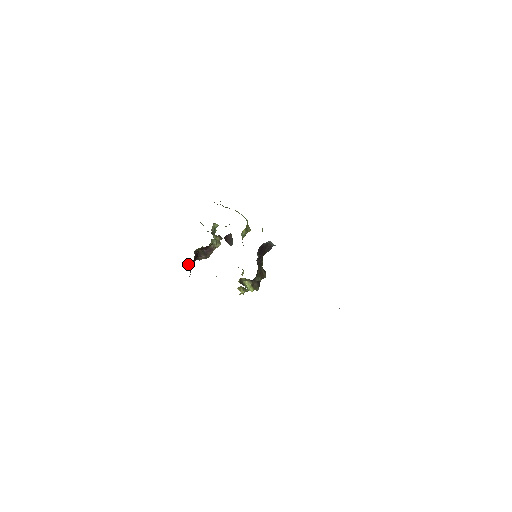
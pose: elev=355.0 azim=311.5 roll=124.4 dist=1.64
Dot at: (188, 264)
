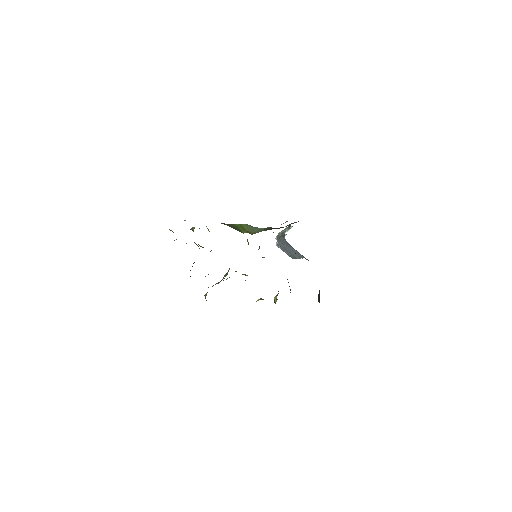
Dot at: occluded
